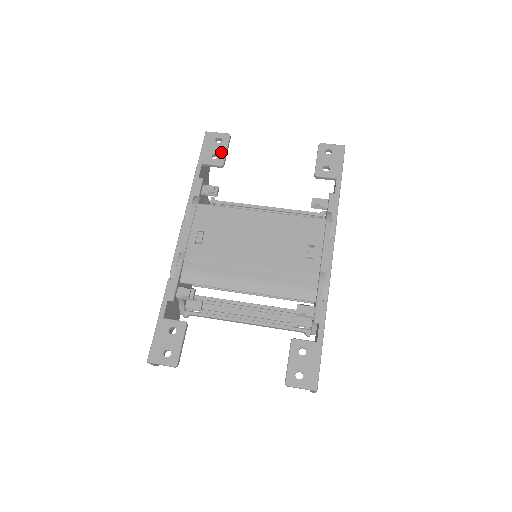
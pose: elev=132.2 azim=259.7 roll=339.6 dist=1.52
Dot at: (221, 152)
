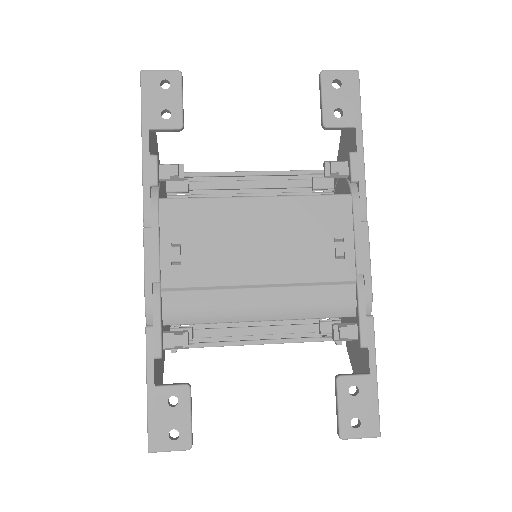
Dot at: (174, 105)
